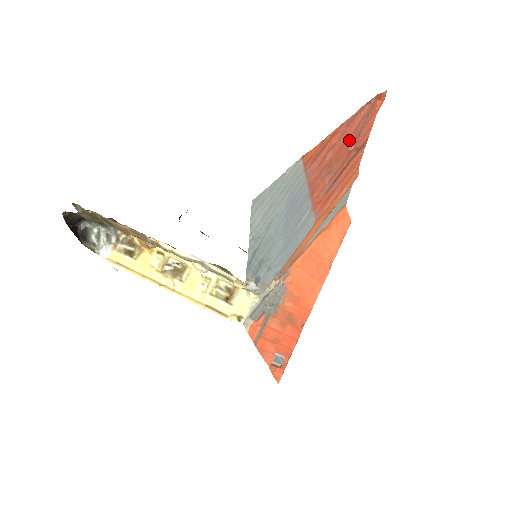
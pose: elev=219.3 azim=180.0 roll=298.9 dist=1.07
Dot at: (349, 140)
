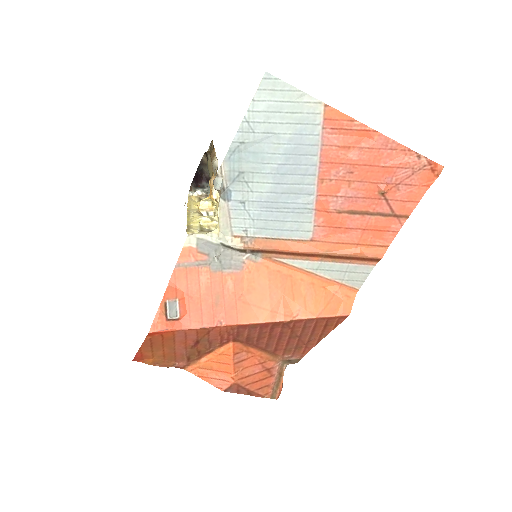
Dot at: (382, 172)
